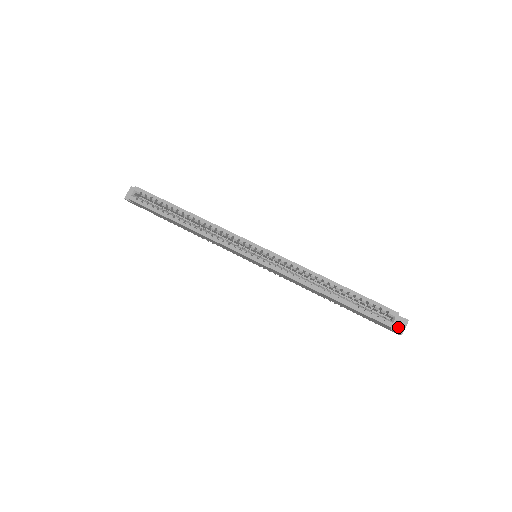
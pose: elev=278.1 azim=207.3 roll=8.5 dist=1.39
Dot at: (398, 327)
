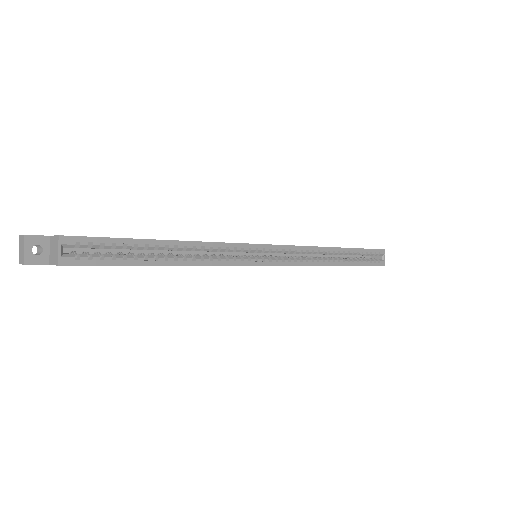
Dot at: occluded
